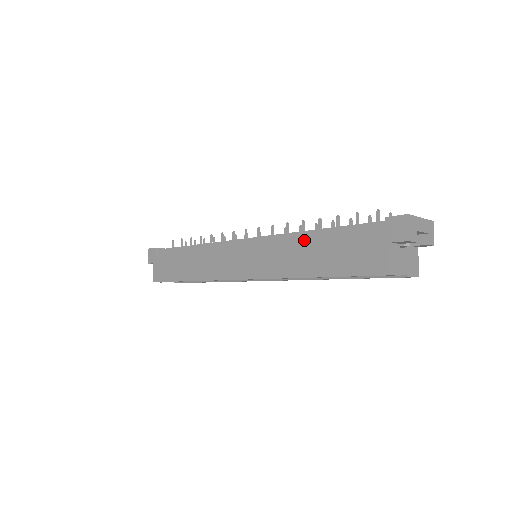
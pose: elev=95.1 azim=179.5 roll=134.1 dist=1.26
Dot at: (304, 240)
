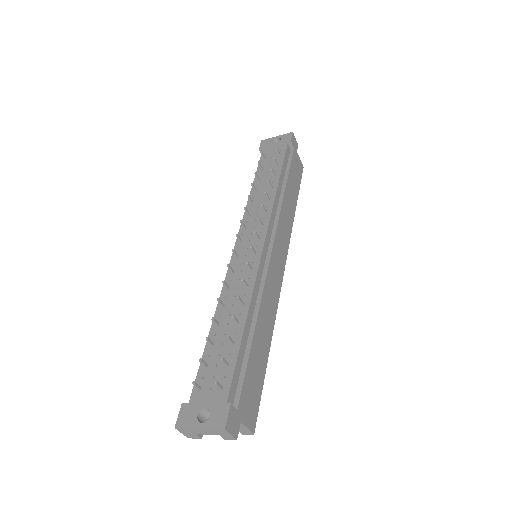
Dot at: occluded
